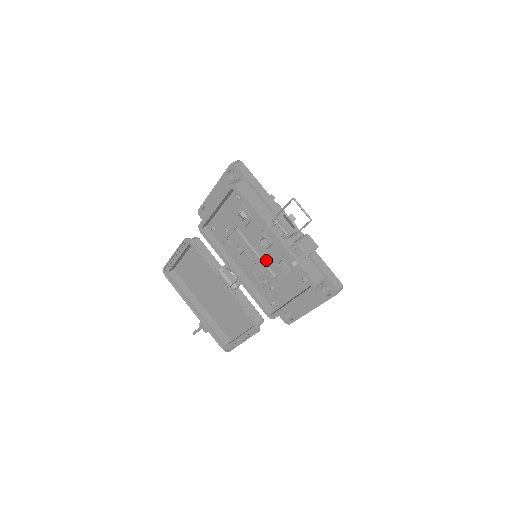
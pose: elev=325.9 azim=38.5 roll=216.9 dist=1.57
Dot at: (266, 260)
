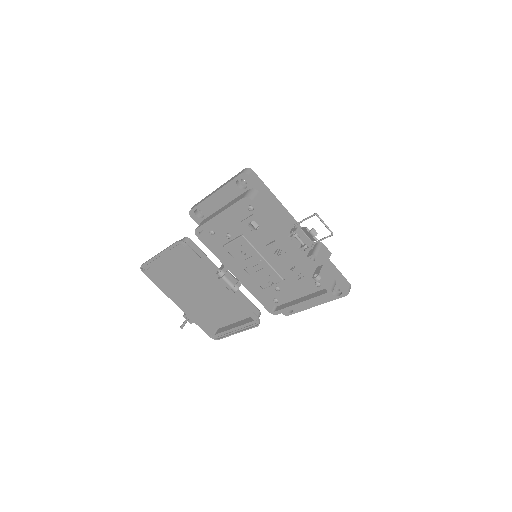
Dot at: (275, 265)
